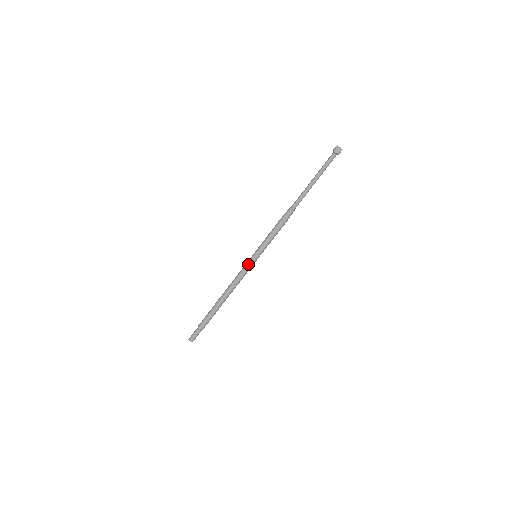
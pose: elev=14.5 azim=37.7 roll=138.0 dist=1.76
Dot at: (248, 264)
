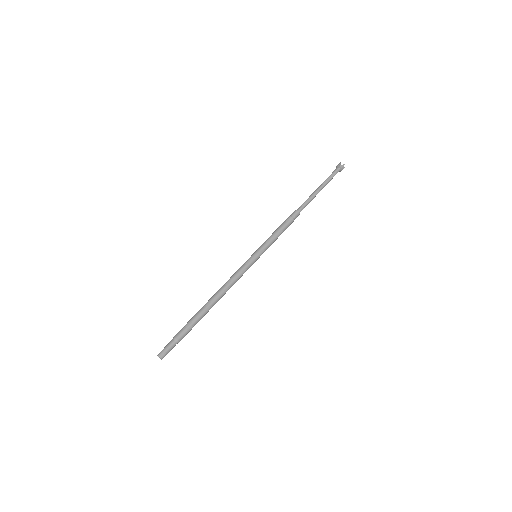
Dot at: (248, 263)
